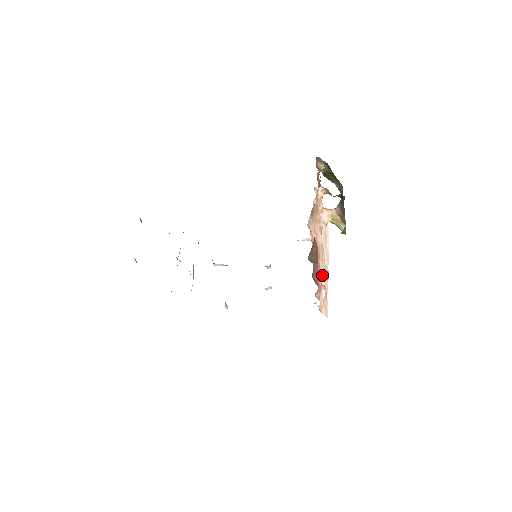
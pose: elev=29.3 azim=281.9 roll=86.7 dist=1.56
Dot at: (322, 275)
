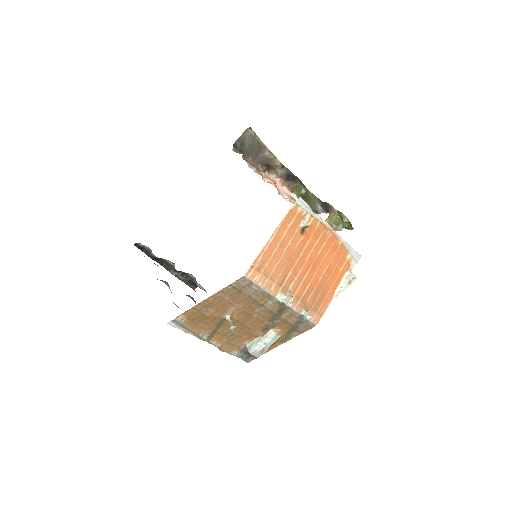
Dot at: occluded
